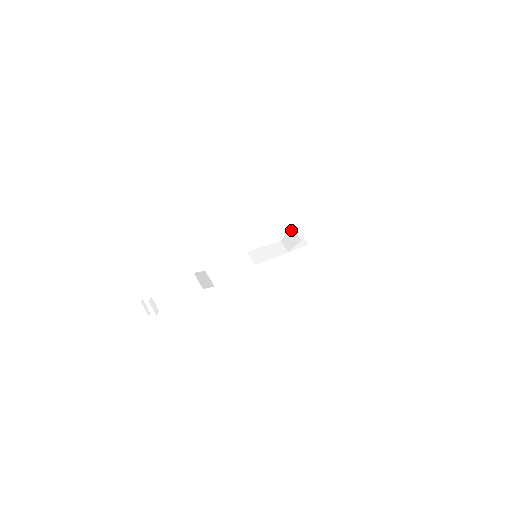
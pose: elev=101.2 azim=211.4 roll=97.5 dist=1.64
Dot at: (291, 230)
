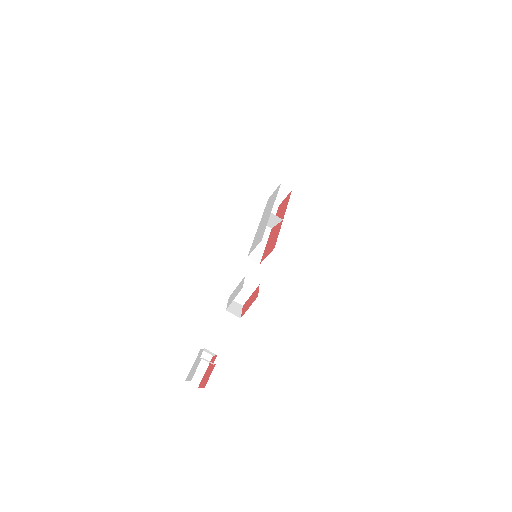
Dot at: (270, 214)
